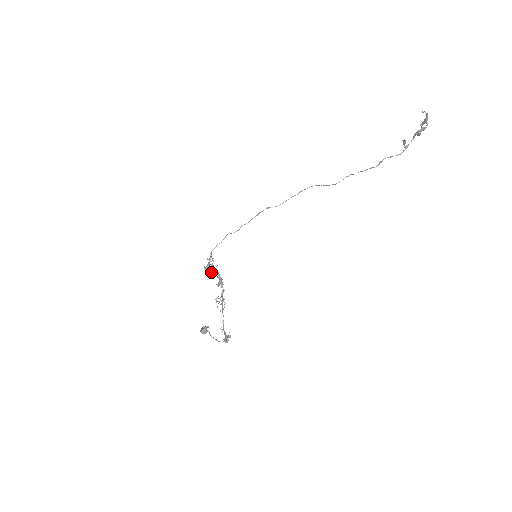
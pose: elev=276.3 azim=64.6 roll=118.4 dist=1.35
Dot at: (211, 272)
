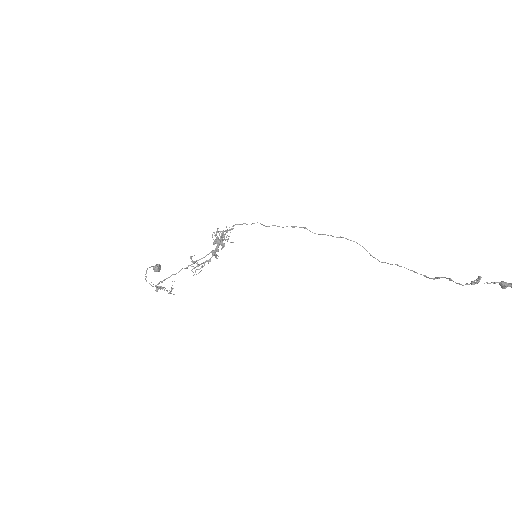
Dot at: (217, 238)
